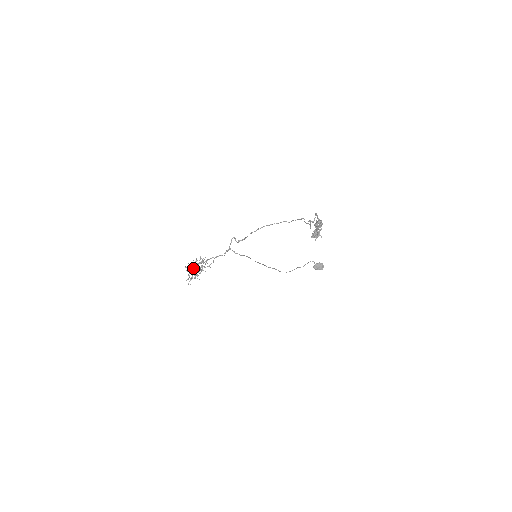
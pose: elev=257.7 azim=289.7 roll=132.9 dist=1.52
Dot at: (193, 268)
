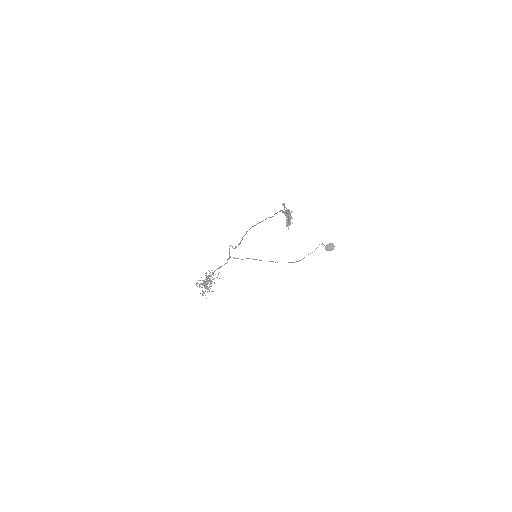
Dot at: (204, 283)
